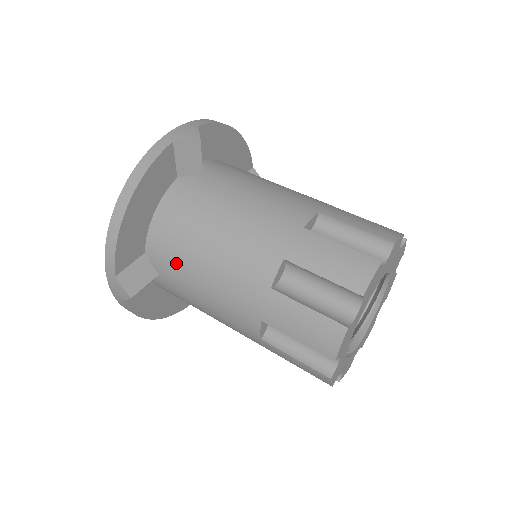
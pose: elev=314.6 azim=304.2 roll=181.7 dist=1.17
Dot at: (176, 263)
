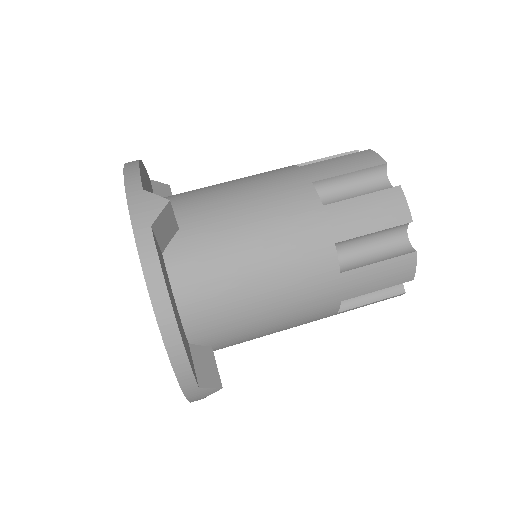
Dot at: (233, 325)
